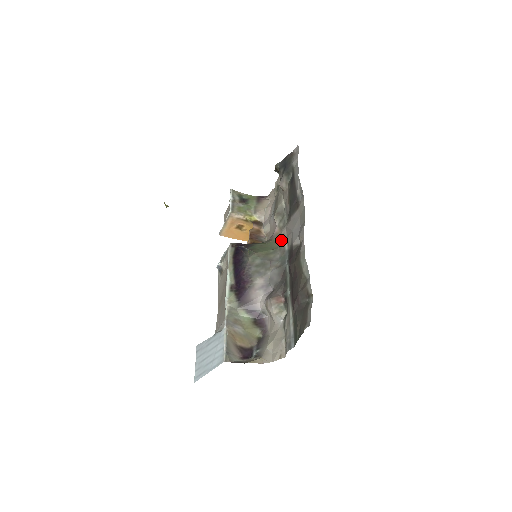
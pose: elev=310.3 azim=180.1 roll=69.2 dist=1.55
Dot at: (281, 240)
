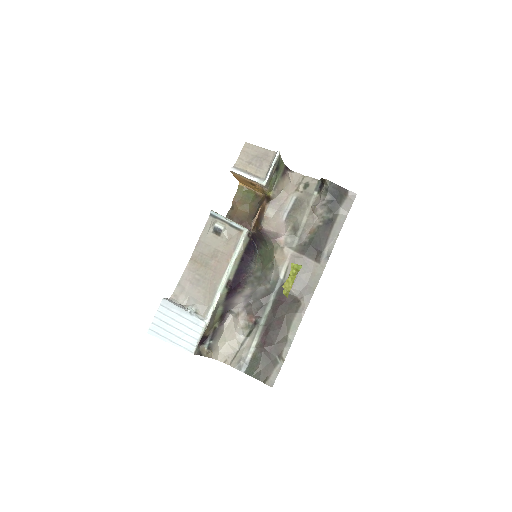
Dot at: (280, 257)
